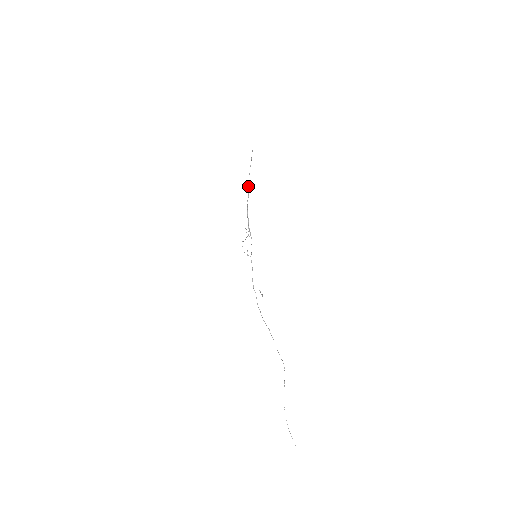
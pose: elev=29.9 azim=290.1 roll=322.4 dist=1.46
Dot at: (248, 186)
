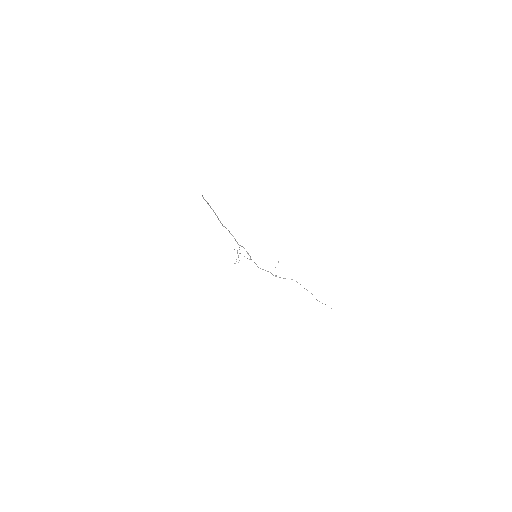
Dot at: (219, 220)
